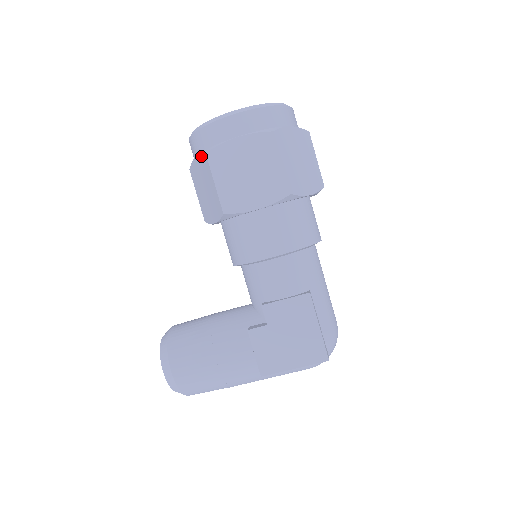
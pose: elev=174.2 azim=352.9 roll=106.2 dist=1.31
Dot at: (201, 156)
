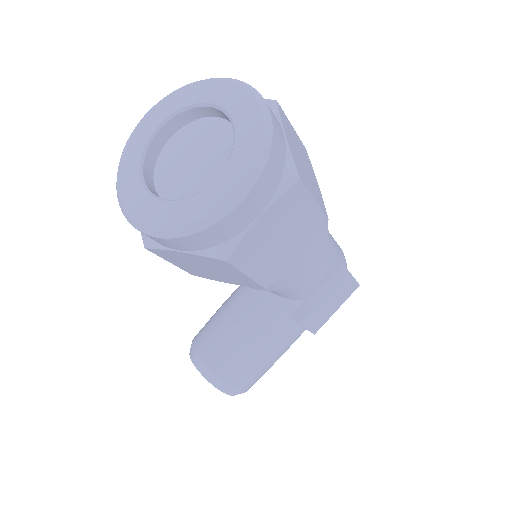
Dot at: (205, 258)
